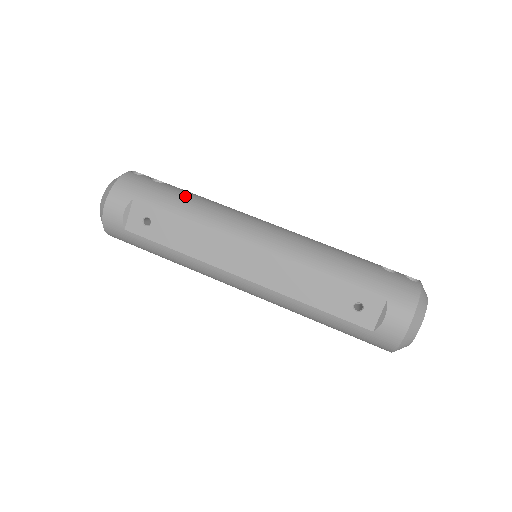
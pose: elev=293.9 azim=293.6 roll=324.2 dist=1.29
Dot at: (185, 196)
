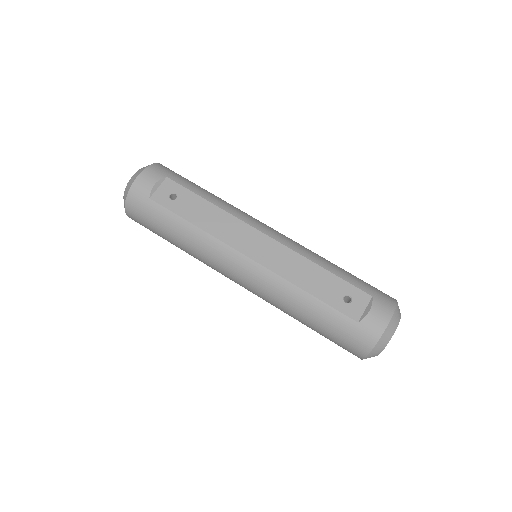
Dot at: (209, 192)
